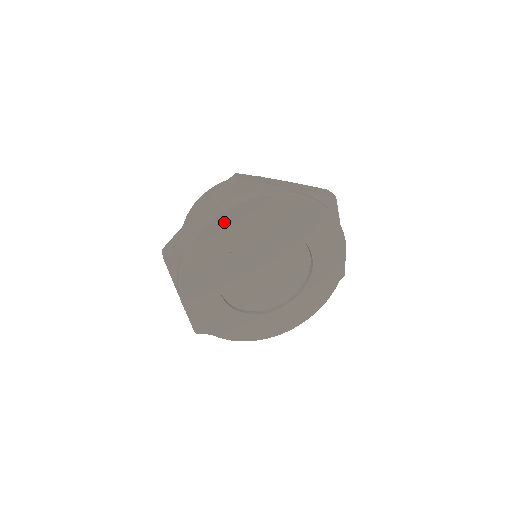
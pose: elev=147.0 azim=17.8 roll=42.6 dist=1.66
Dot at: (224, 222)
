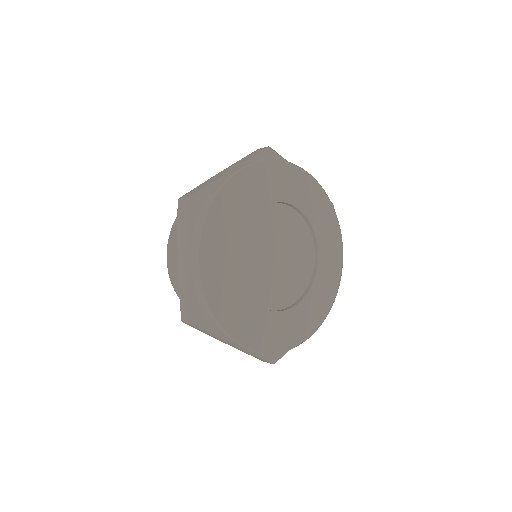
Dot at: (209, 243)
